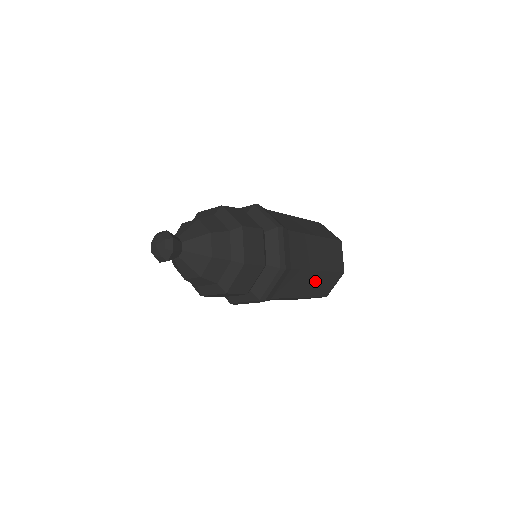
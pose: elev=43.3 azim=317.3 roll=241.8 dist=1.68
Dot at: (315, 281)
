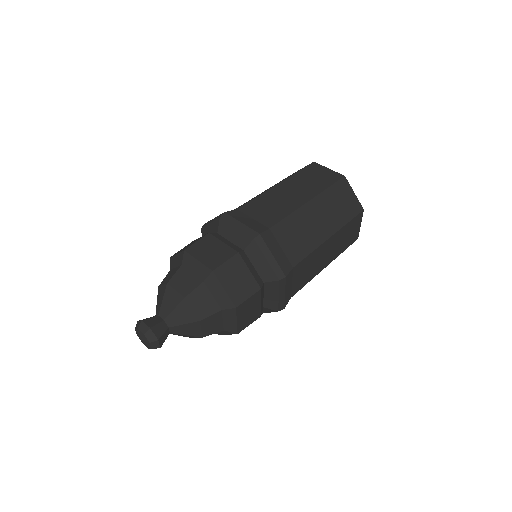
Dot at: (321, 212)
